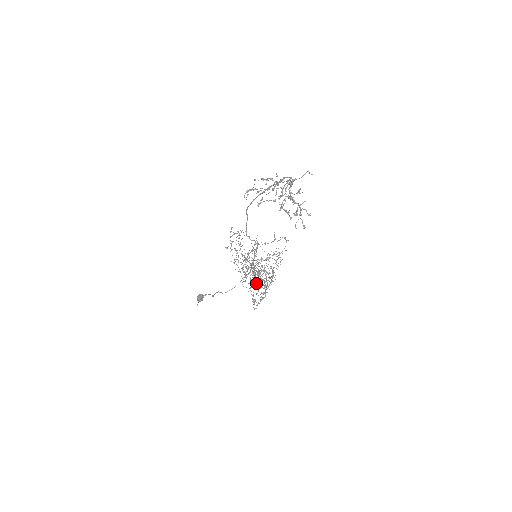
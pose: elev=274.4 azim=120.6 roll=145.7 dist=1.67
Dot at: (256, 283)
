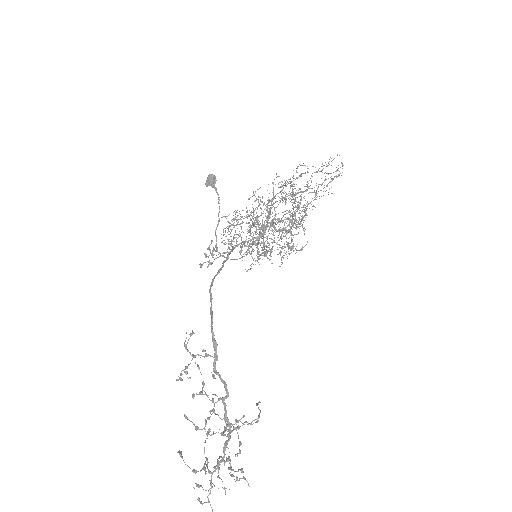
Dot at: (284, 199)
